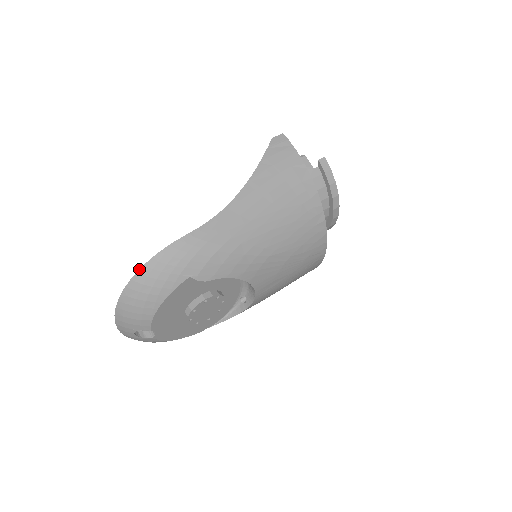
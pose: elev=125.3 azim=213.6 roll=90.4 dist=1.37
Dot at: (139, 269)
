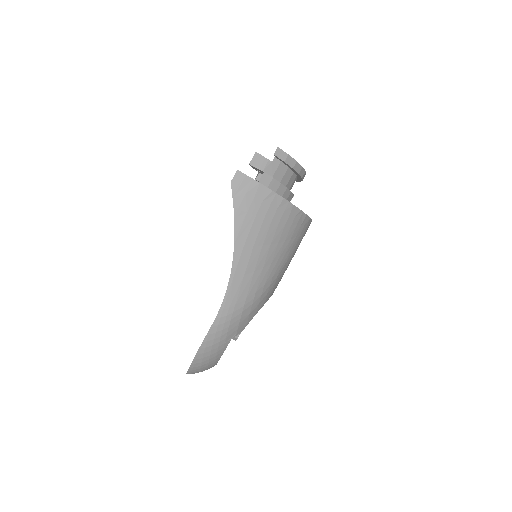
Dot at: occluded
